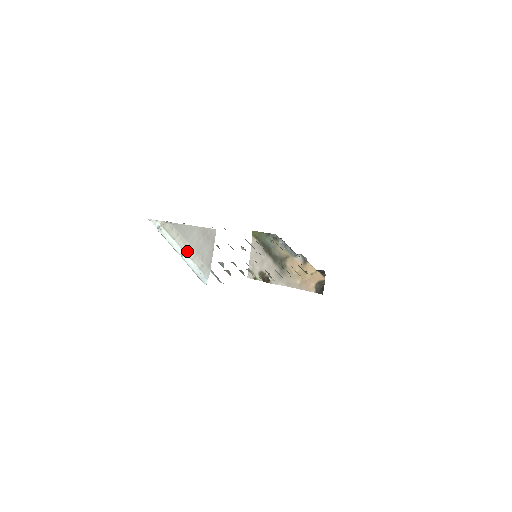
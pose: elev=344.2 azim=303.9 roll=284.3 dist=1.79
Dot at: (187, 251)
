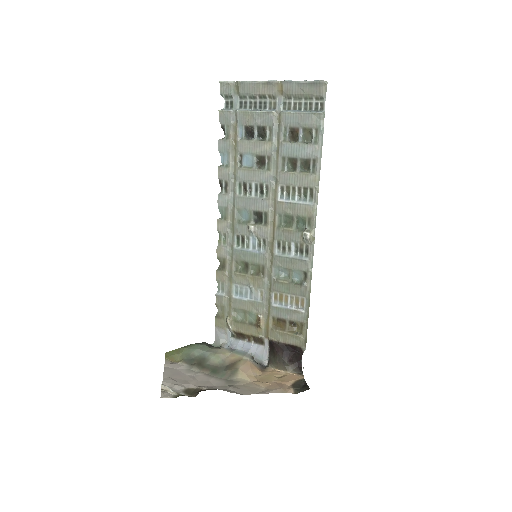
Dot at: occluded
